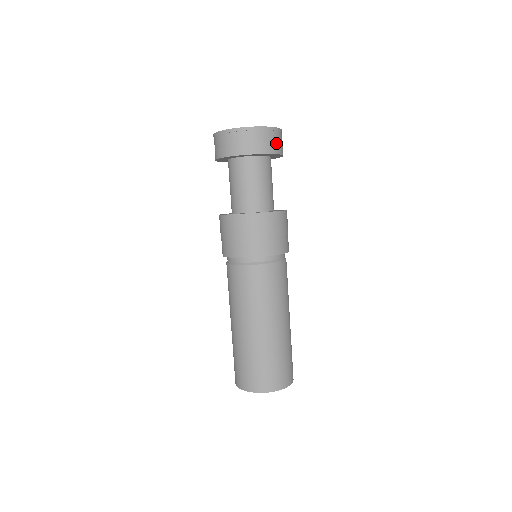
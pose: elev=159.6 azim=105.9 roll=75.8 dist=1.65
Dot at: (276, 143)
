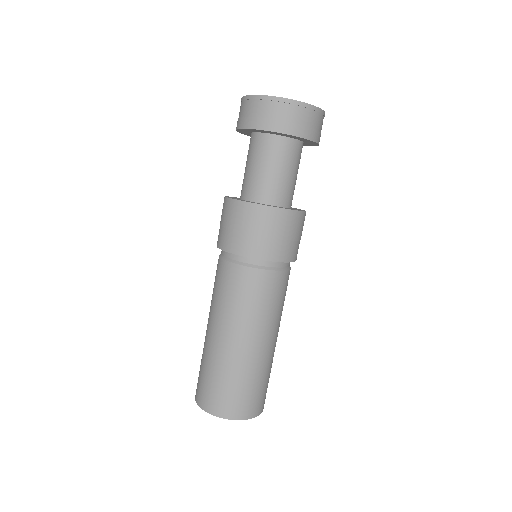
Dot at: (302, 123)
